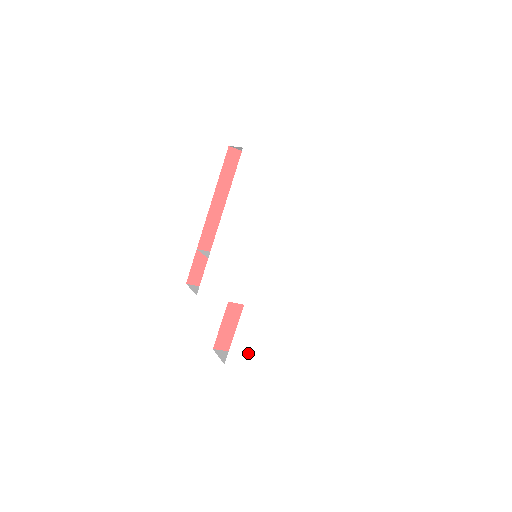
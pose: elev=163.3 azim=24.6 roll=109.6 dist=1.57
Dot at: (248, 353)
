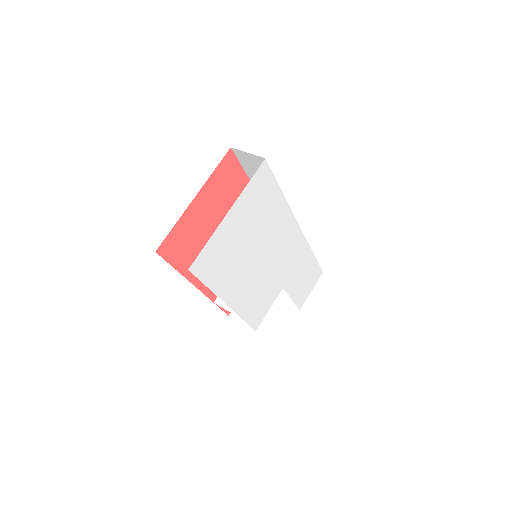
Dot at: (306, 289)
